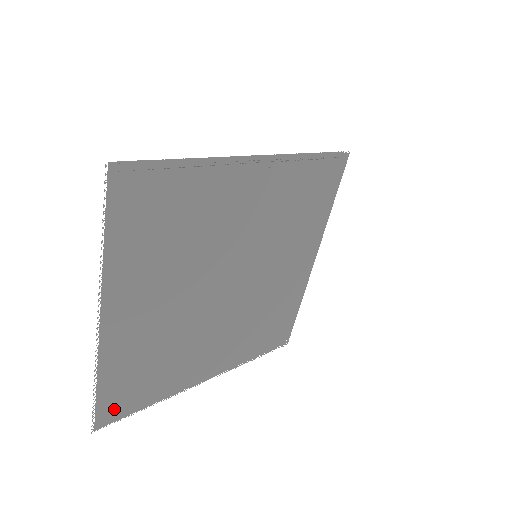
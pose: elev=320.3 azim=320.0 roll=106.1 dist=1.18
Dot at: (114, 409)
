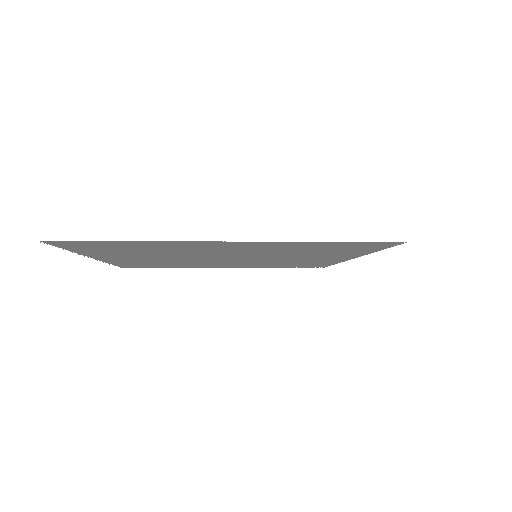
Dot at: (134, 266)
